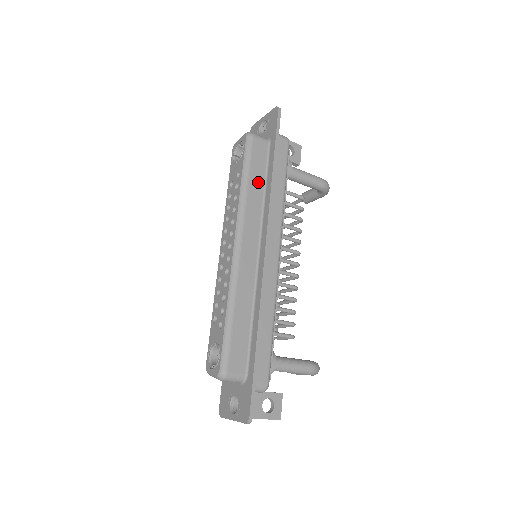
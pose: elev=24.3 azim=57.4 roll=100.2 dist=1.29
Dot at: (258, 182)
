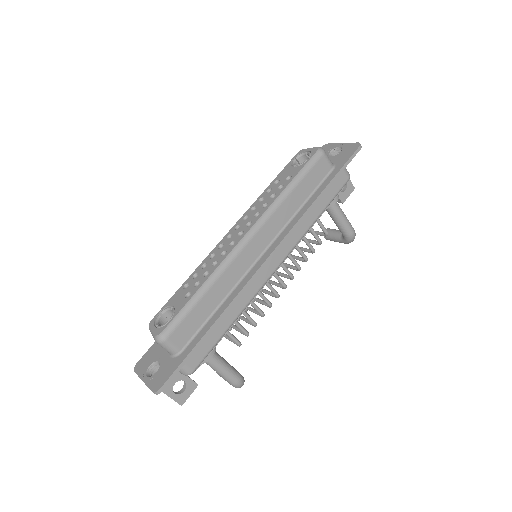
Dot at: (301, 196)
